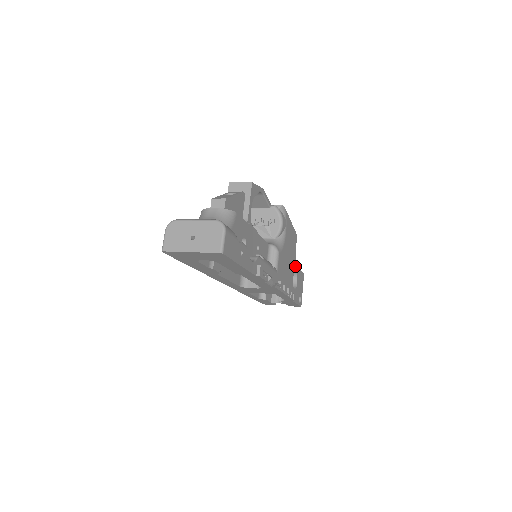
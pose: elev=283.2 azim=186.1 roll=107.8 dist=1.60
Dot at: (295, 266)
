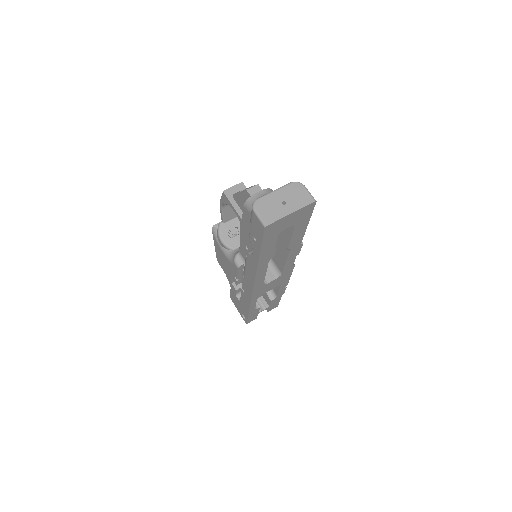
Dot at: occluded
